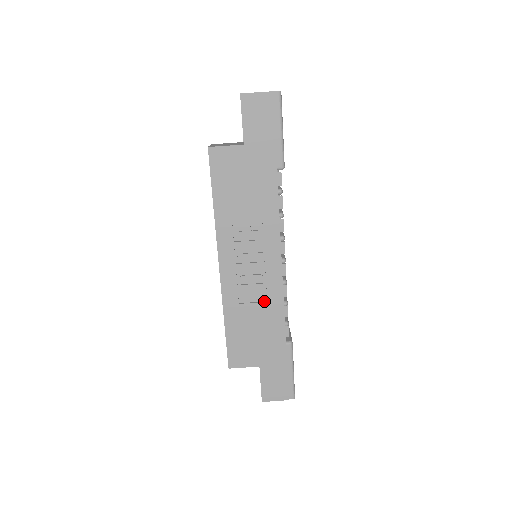
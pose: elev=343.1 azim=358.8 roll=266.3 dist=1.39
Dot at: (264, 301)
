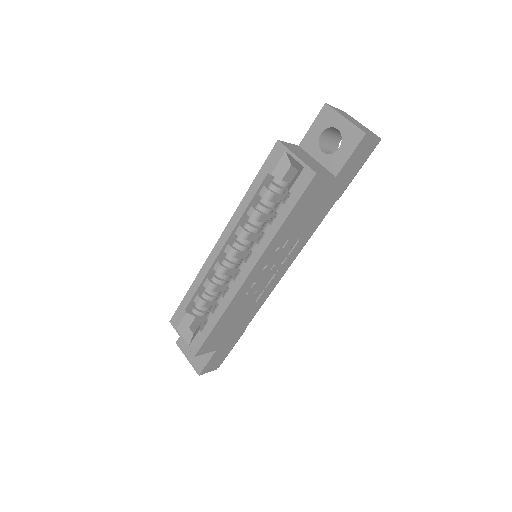
Dot at: (254, 301)
